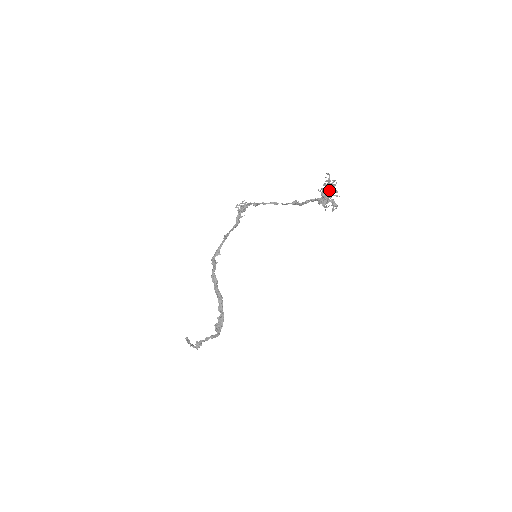
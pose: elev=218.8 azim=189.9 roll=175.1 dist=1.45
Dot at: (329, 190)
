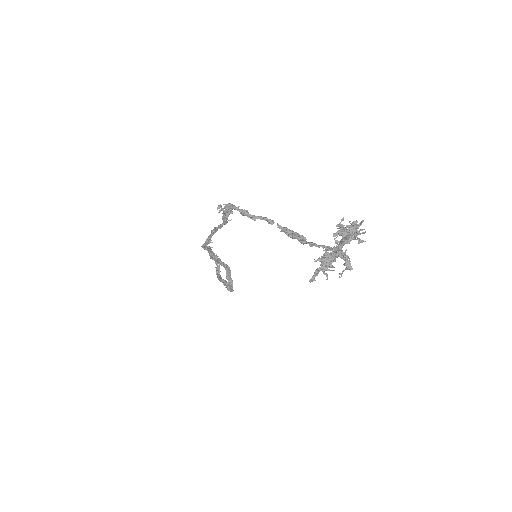
Dot at: (344, 238)
